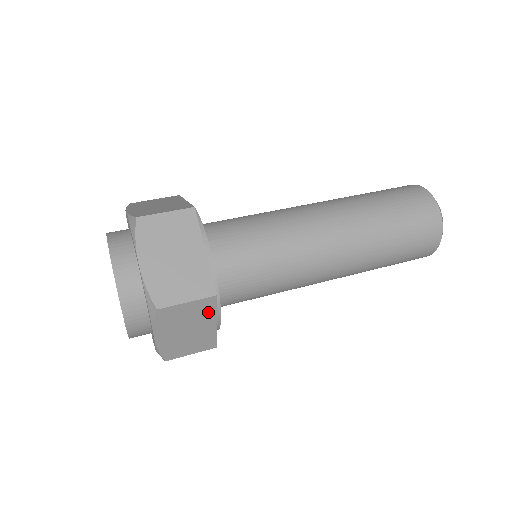
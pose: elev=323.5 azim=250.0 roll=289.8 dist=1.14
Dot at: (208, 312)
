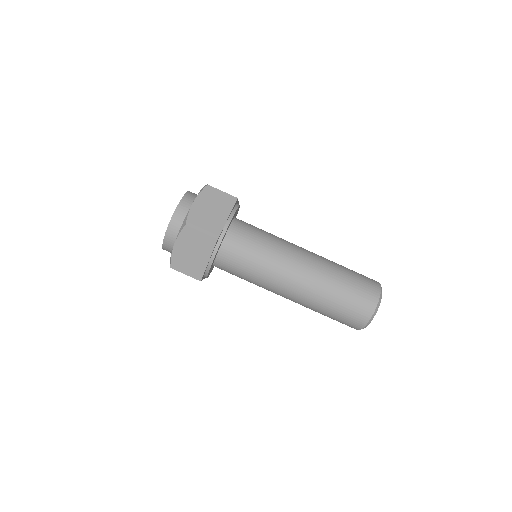
Dot at: occluded
